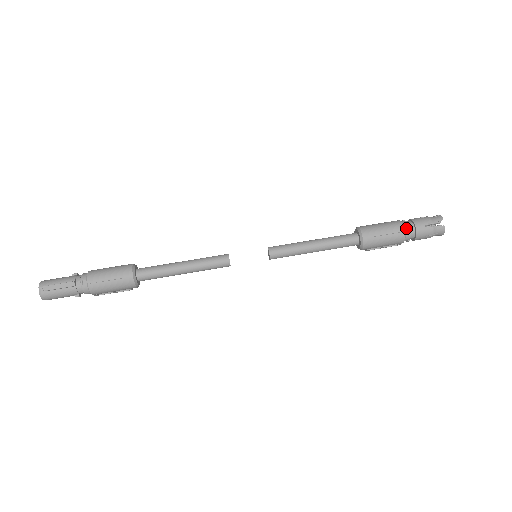
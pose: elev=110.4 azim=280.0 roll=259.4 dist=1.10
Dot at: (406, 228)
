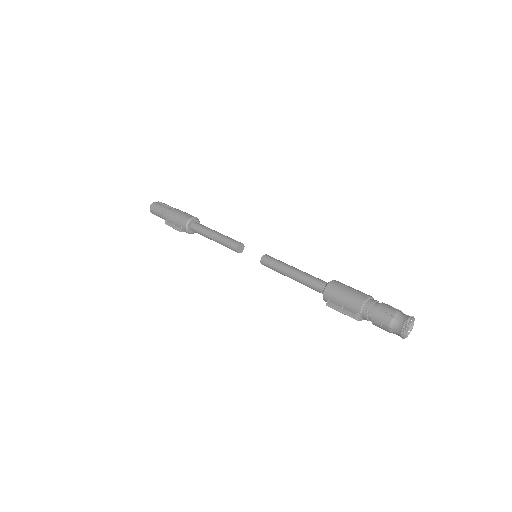
Dot at: occluded
